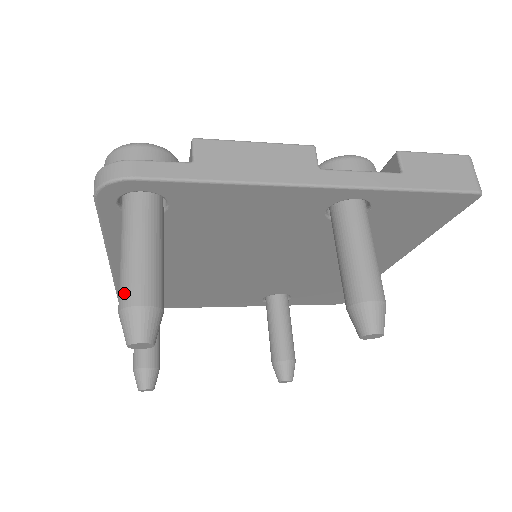
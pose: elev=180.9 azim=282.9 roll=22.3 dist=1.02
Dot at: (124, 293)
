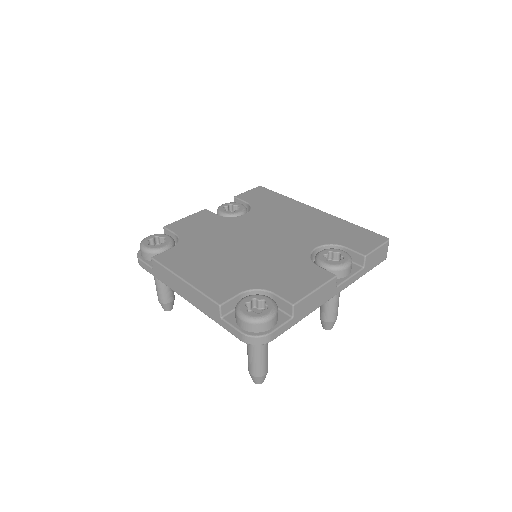
Dot at: (258, 372)
